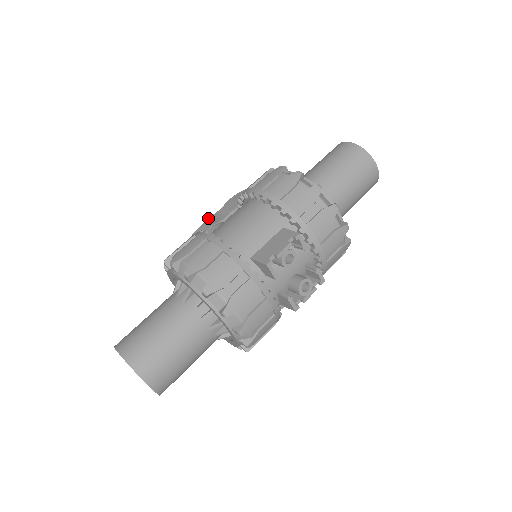
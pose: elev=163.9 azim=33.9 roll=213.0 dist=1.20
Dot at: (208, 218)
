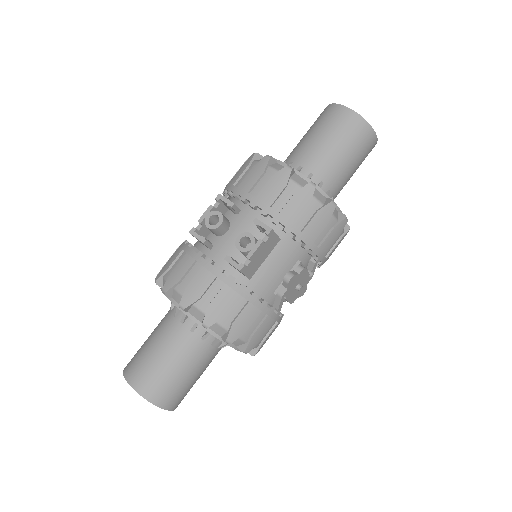
Dot at: occluded
